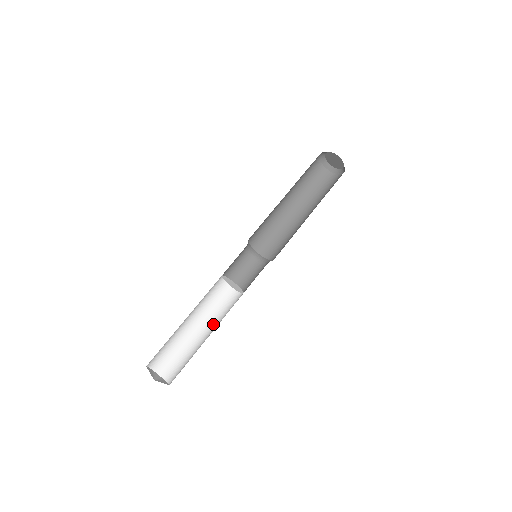
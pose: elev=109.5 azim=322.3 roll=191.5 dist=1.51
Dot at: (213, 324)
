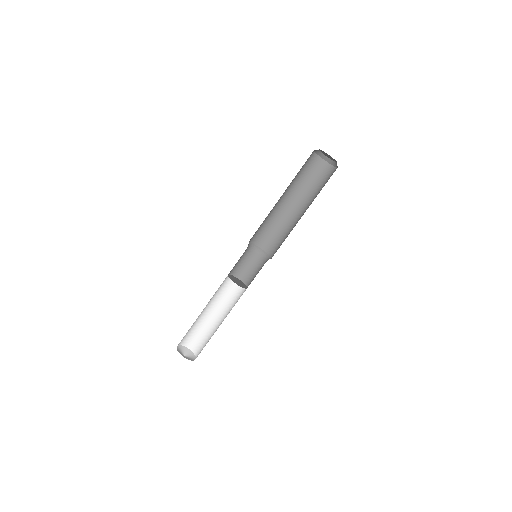
Dot at: (227, 314)
